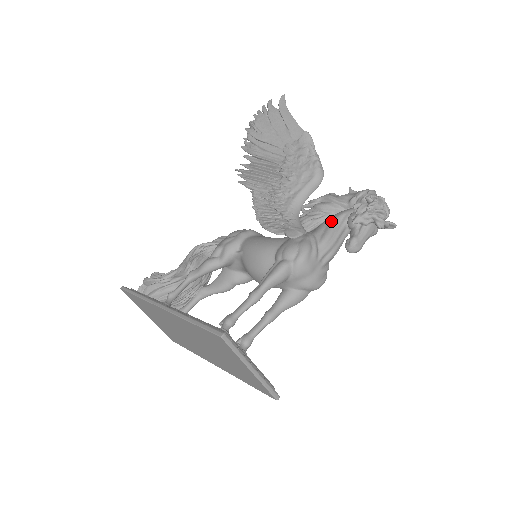
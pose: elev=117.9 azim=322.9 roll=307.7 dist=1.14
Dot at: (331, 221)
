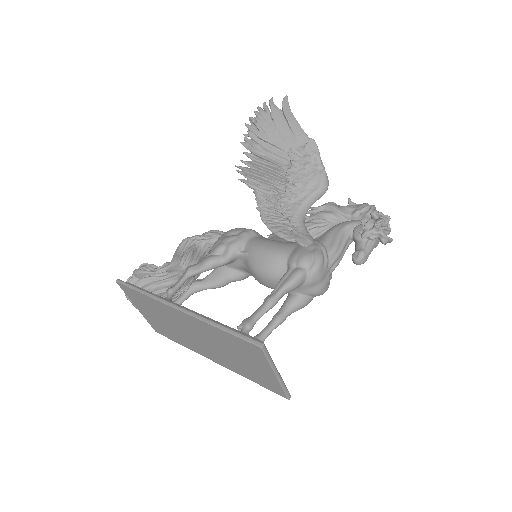
Dot at: (337, 231)
